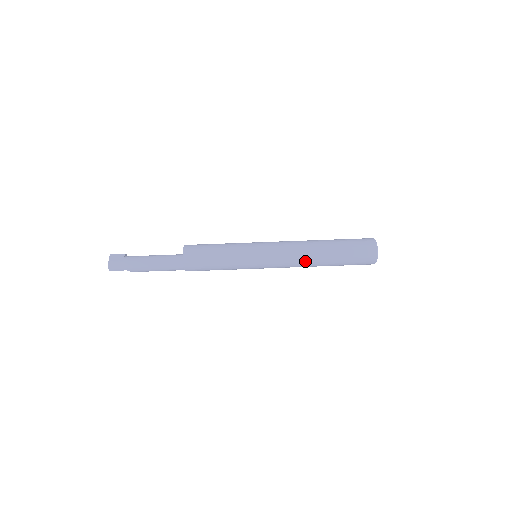
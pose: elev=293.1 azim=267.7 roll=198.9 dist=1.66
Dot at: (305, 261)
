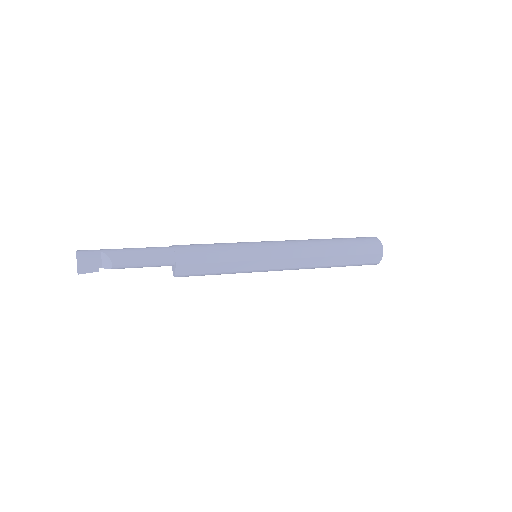
Dot at: (308, 241)
